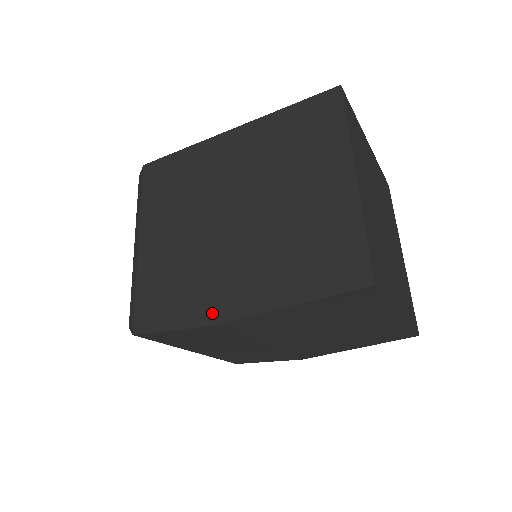
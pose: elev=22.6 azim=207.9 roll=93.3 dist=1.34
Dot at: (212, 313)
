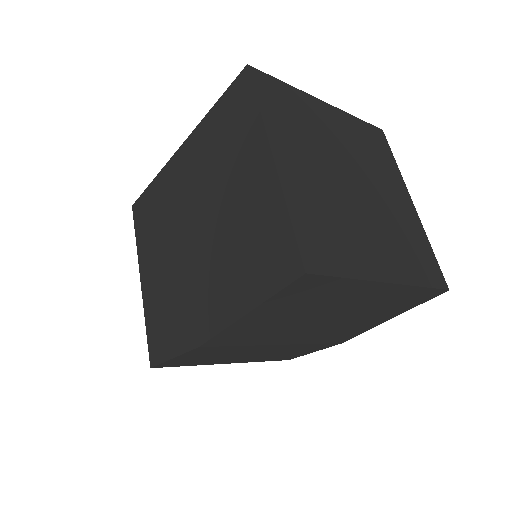
Dot at: (195, 335)
